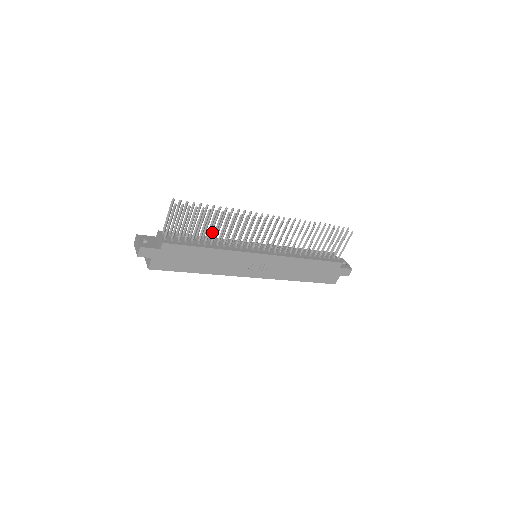
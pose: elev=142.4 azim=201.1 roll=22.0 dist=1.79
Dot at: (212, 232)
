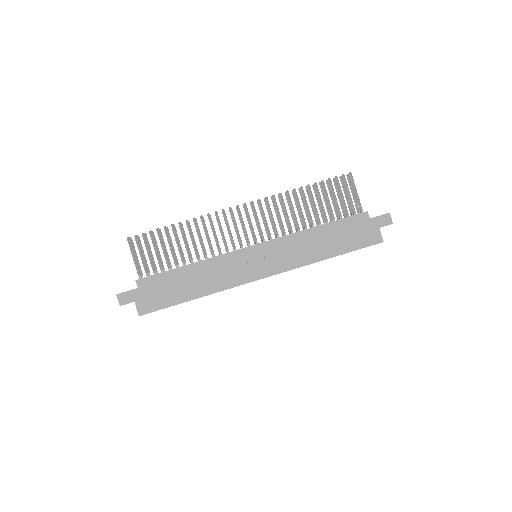
Dot at: occluded
